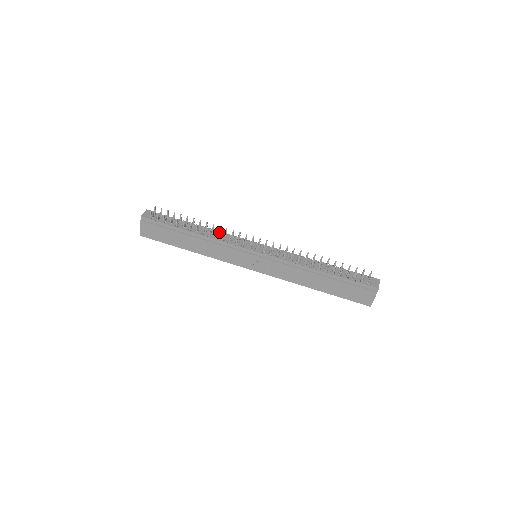
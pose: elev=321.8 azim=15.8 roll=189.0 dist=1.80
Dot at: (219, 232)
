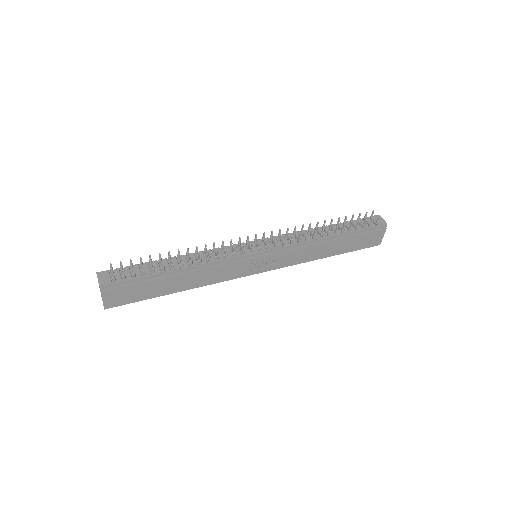
Dot at: (205, 252)
